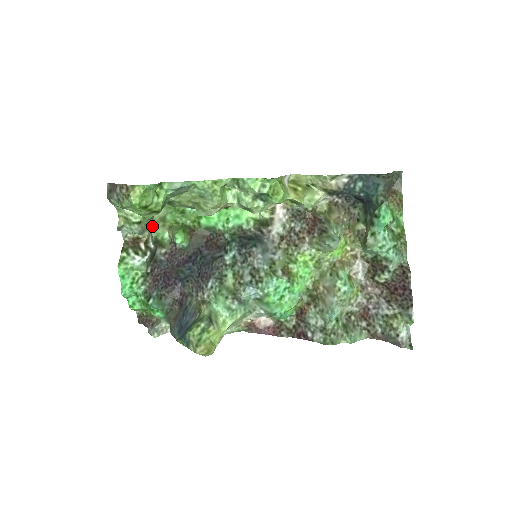
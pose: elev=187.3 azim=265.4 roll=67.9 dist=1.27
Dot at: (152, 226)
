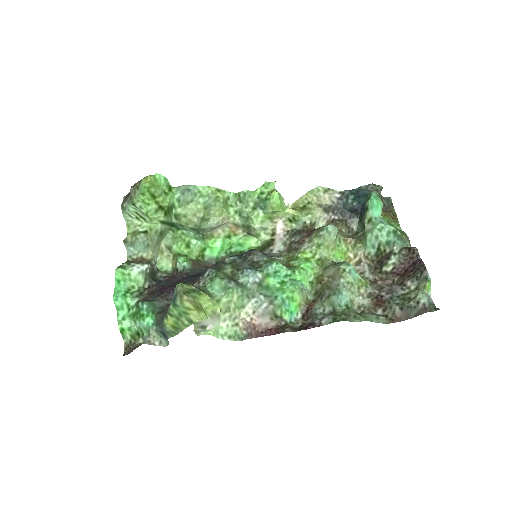
Dot at: (157, 252)
